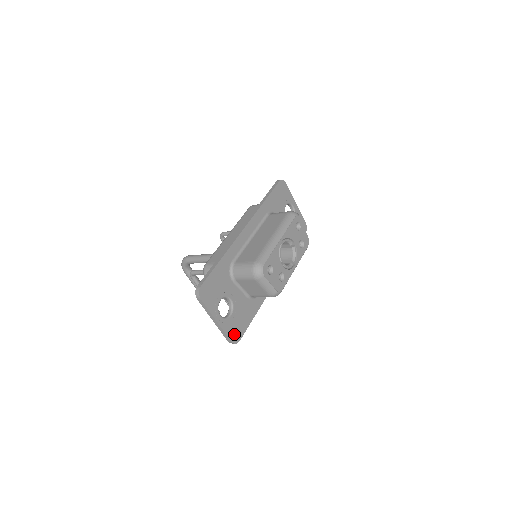
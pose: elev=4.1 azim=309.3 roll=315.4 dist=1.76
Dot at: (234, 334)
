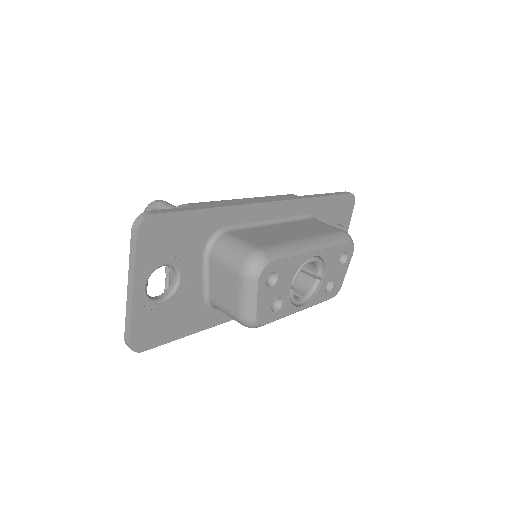
Dot at: (143, 334)
